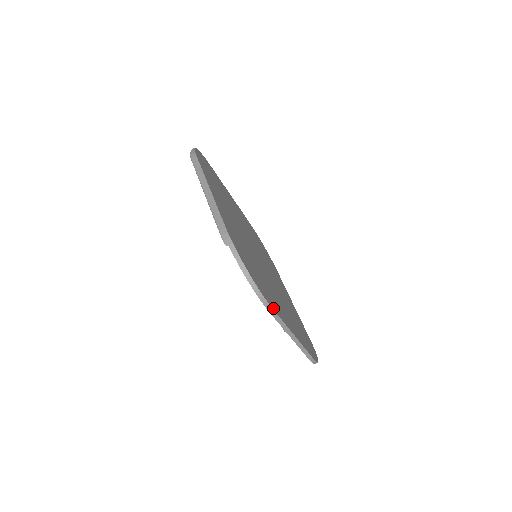
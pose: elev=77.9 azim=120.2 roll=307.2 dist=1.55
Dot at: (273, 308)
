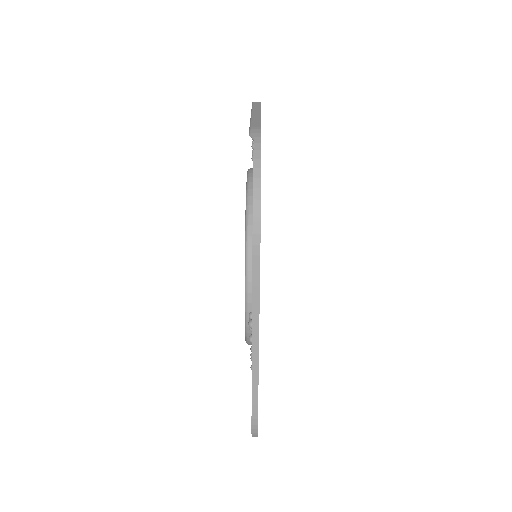
Dot at: occluded
